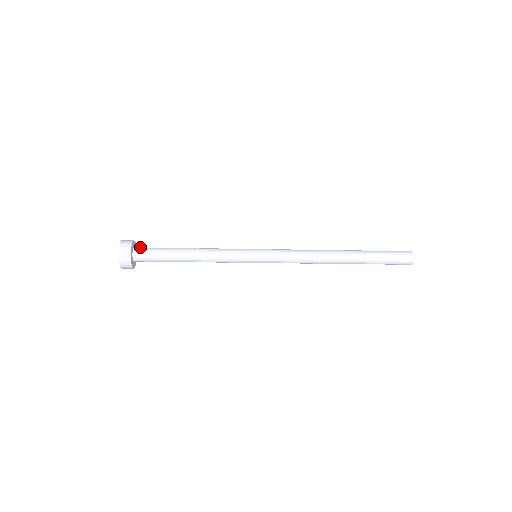
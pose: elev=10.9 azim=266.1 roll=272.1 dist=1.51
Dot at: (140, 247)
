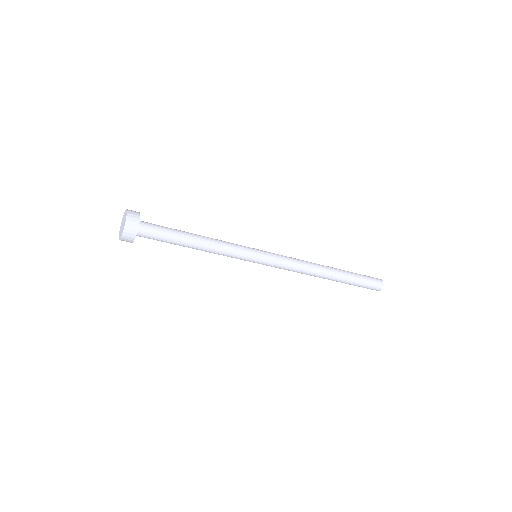
Dot at: (145, 224)
